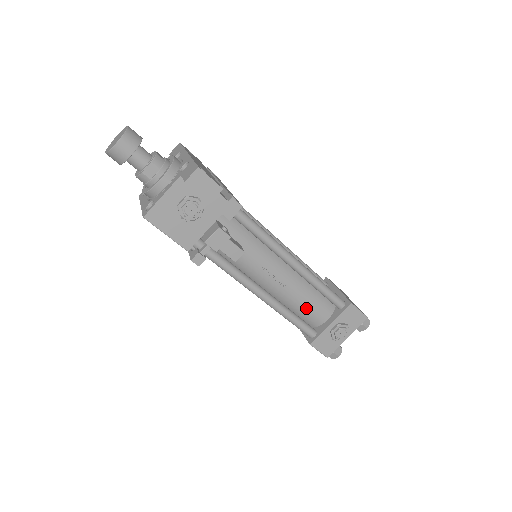
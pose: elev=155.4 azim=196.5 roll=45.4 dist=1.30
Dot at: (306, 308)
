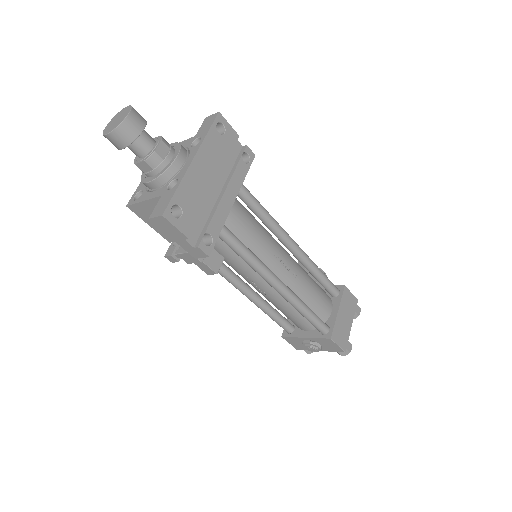
Dot at: (287, 315)
